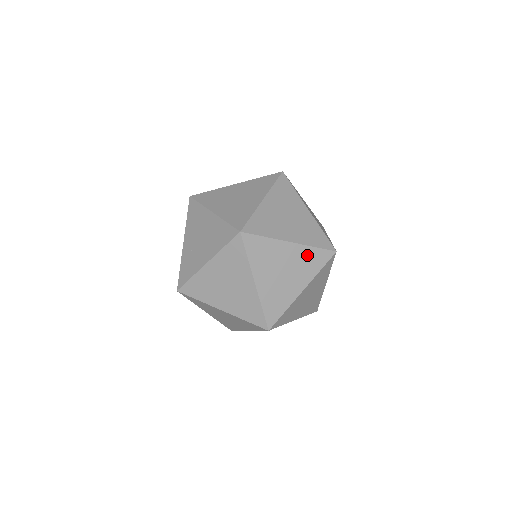
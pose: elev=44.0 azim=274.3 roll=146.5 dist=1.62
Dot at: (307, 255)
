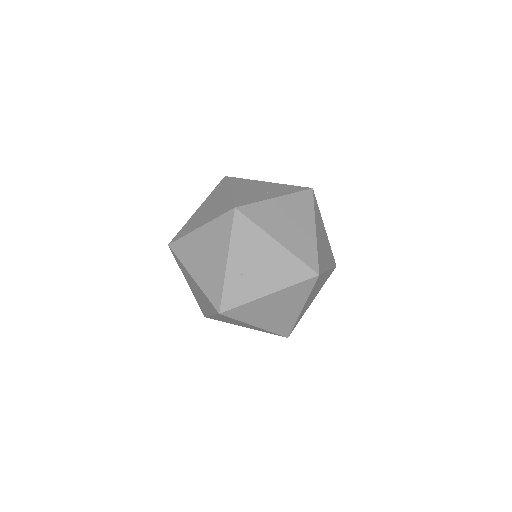
Dot at: occluded
